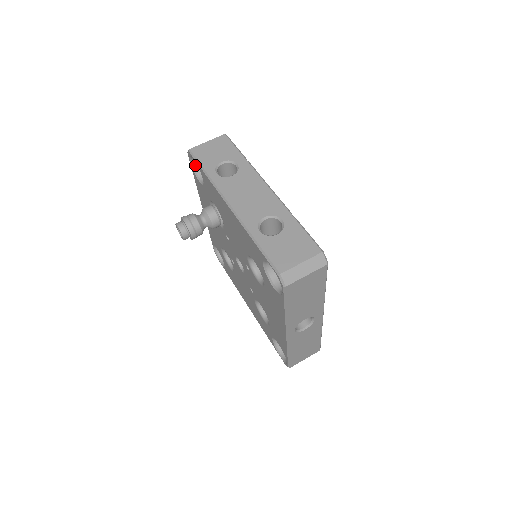
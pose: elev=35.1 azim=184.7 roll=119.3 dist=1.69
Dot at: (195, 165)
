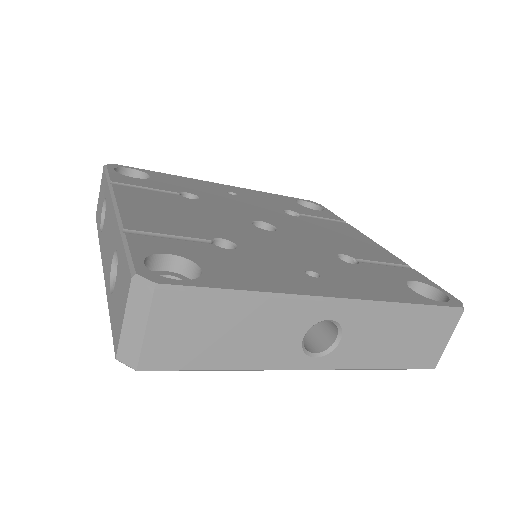
Dot at: occluded
